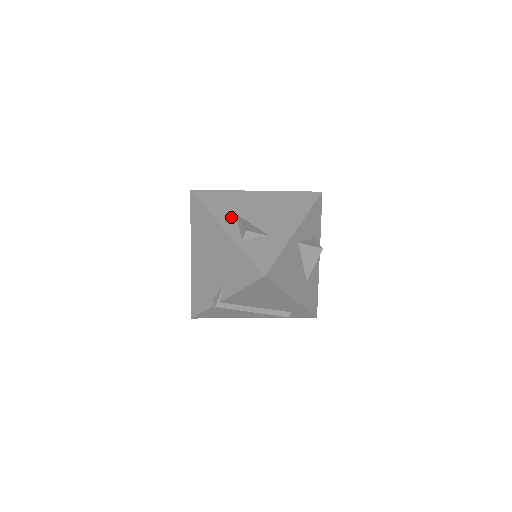
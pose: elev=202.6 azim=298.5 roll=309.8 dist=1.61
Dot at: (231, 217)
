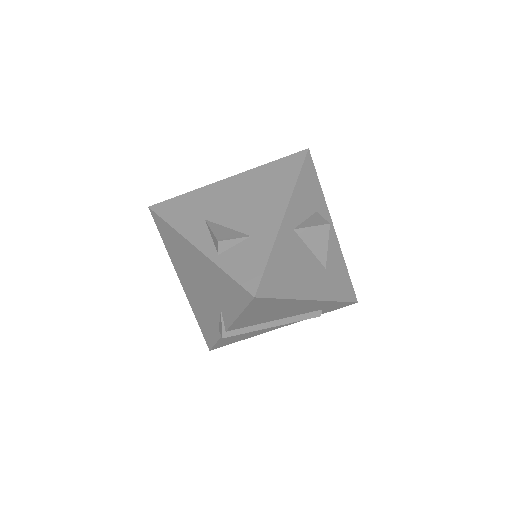
Dot at: (200, 227)
